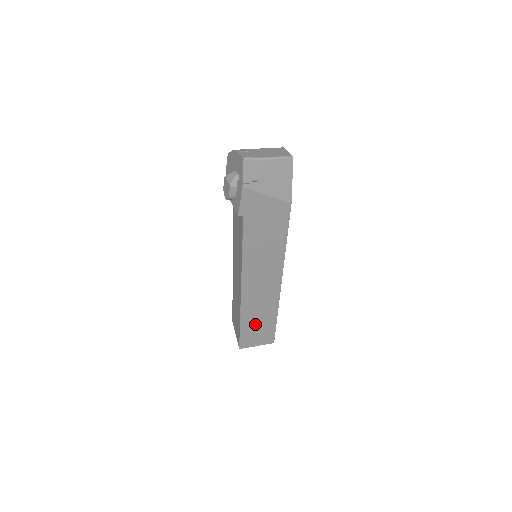
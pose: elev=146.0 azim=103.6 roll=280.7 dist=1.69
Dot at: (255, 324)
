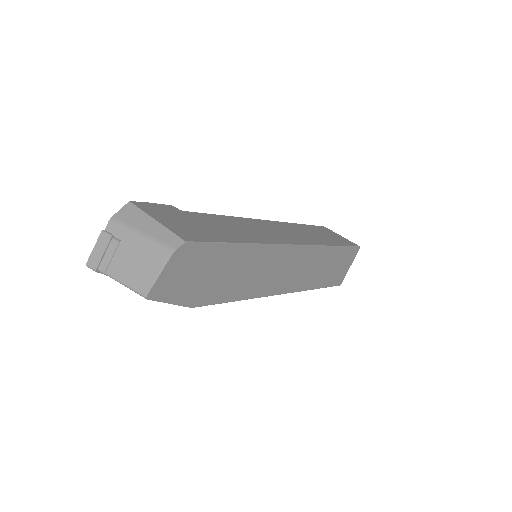
Dot at: occluded
